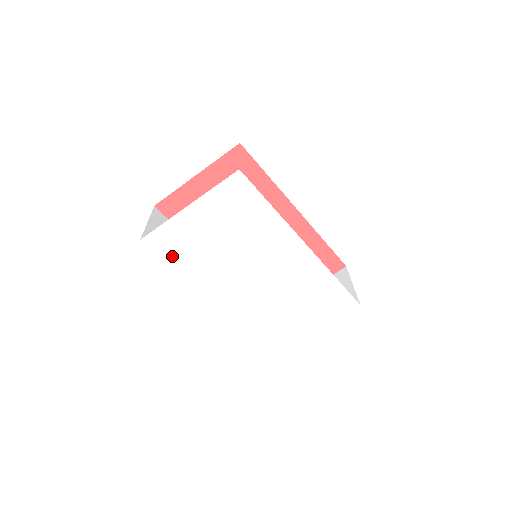
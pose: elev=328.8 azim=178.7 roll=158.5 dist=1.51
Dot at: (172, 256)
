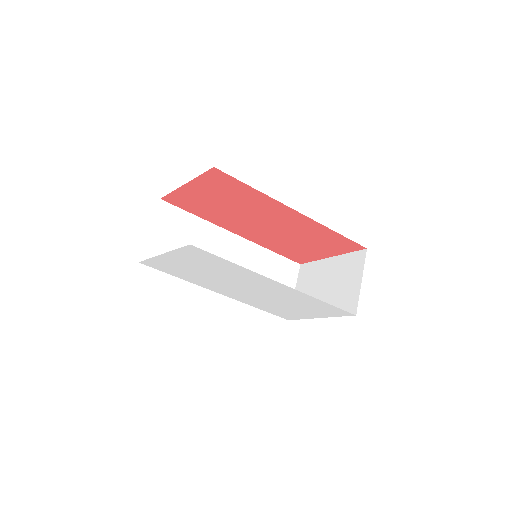
Dot at: (169, 272)
